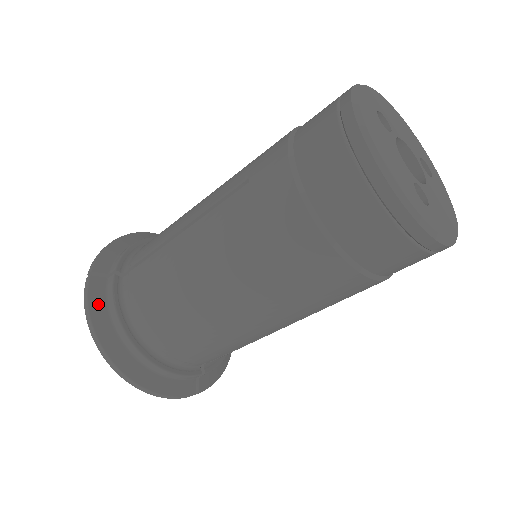
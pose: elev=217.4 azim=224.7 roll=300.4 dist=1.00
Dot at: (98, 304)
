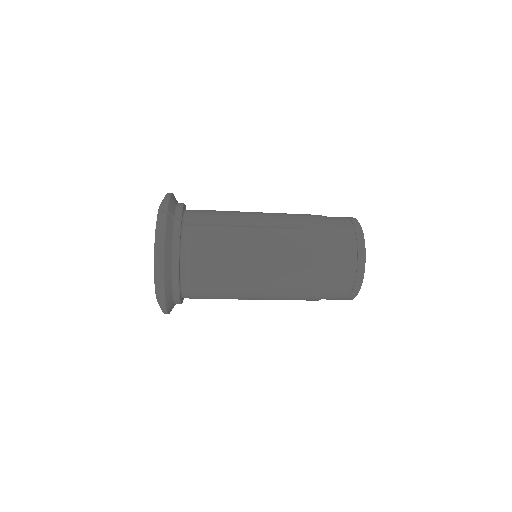
Dot at: (169, 235)
